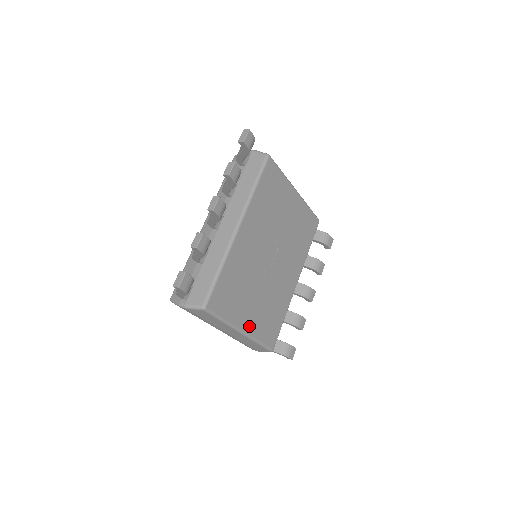
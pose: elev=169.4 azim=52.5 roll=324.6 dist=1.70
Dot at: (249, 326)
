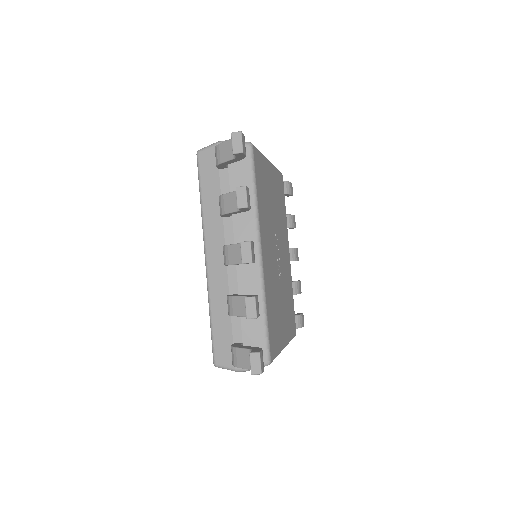
Dot at: (286, 336)
